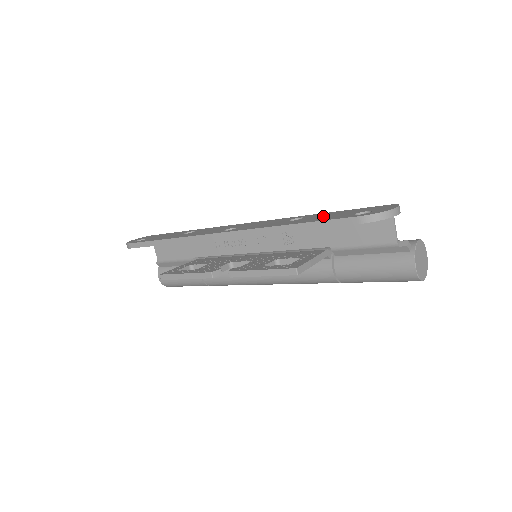
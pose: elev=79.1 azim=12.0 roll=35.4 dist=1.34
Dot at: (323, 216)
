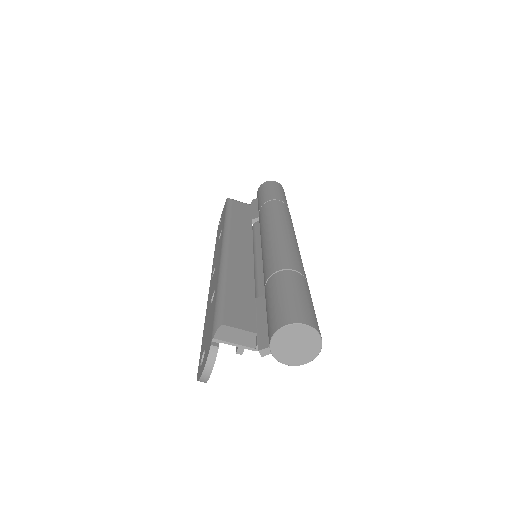
Dot at: (208, 321)
